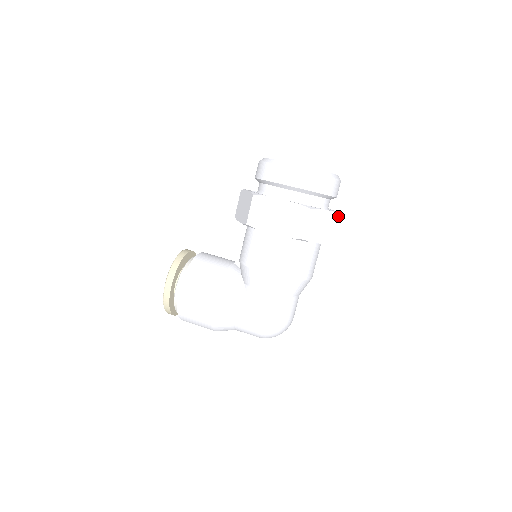
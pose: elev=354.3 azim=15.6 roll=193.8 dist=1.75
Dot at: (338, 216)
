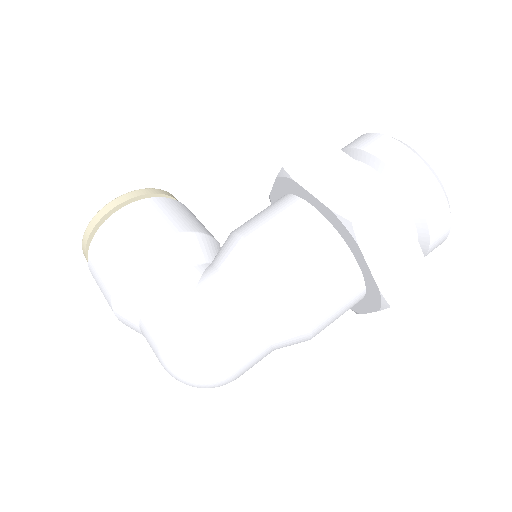
Dot at: (419, 260)
